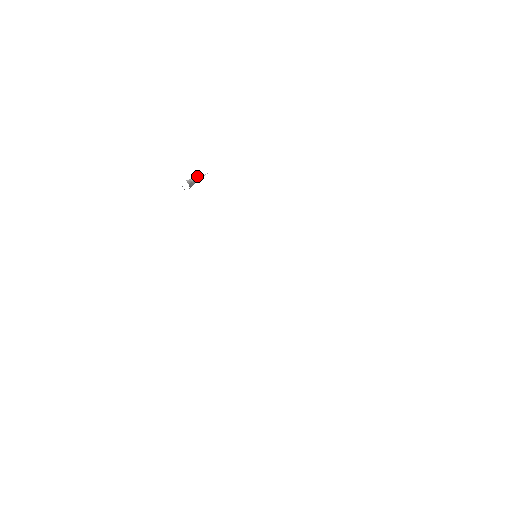
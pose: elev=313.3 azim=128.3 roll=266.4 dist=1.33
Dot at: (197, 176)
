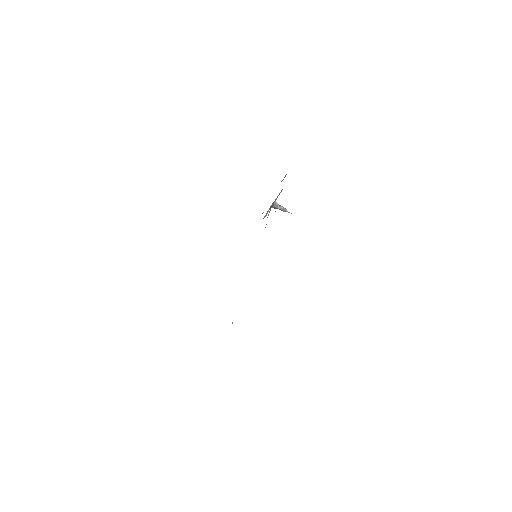
Dot at: (285, 208)
